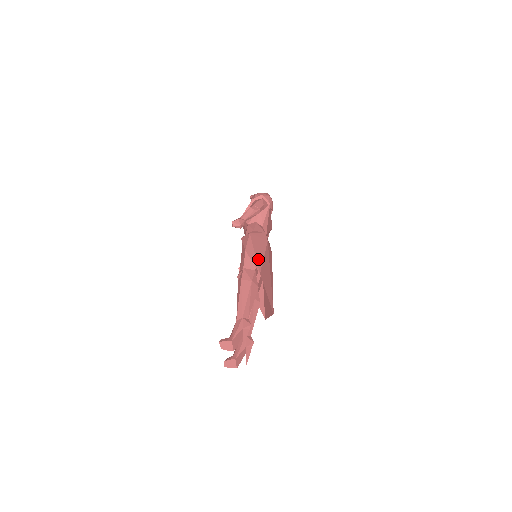
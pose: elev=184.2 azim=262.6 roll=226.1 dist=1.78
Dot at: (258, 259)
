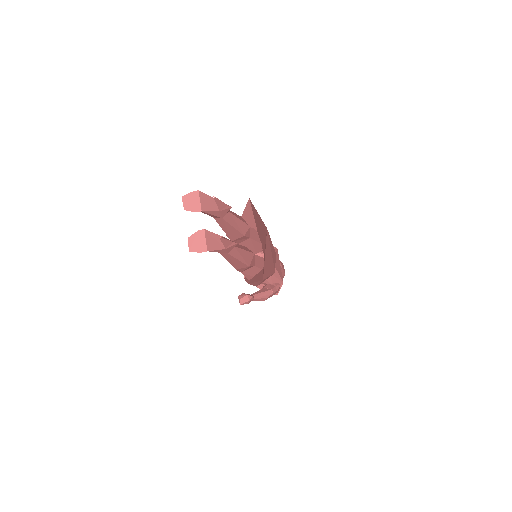
Dot at: occluded
